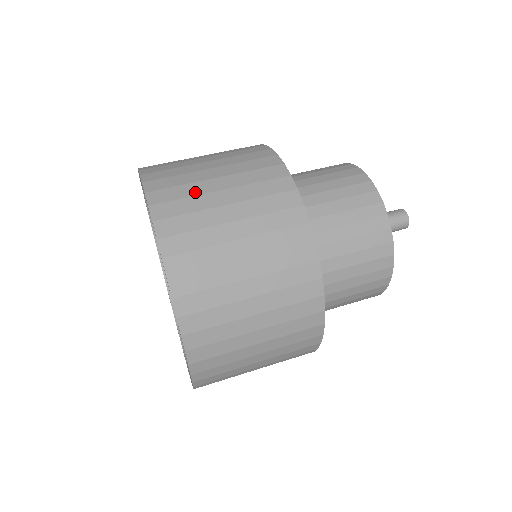
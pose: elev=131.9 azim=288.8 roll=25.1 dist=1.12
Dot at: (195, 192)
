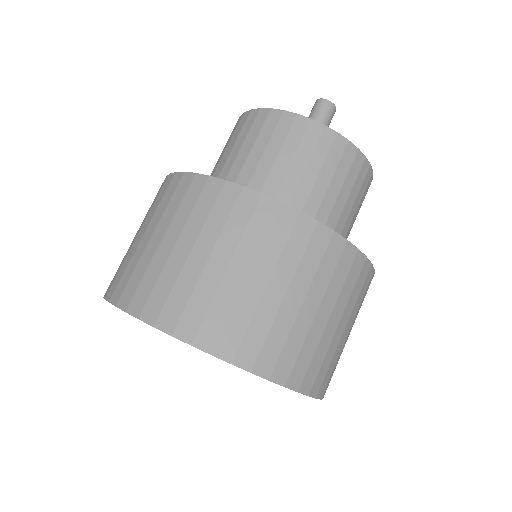
Dot at: (333, 353)
